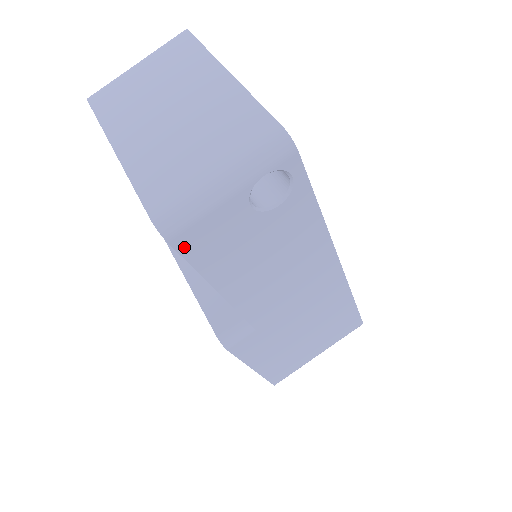
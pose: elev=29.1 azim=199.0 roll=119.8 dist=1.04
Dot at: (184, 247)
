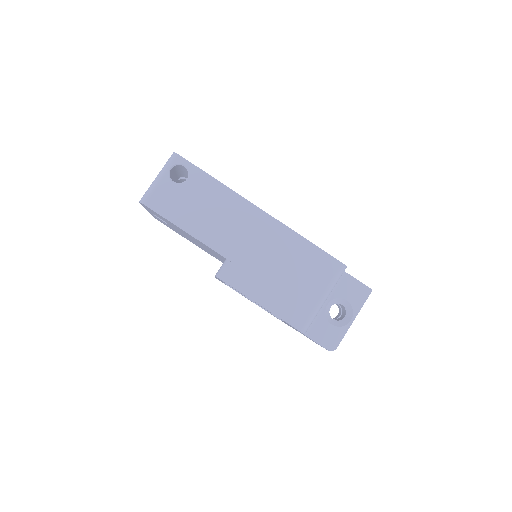
Dot at: (153, 207)
